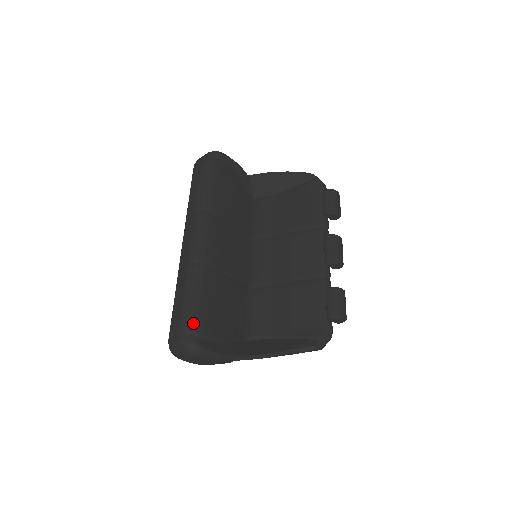
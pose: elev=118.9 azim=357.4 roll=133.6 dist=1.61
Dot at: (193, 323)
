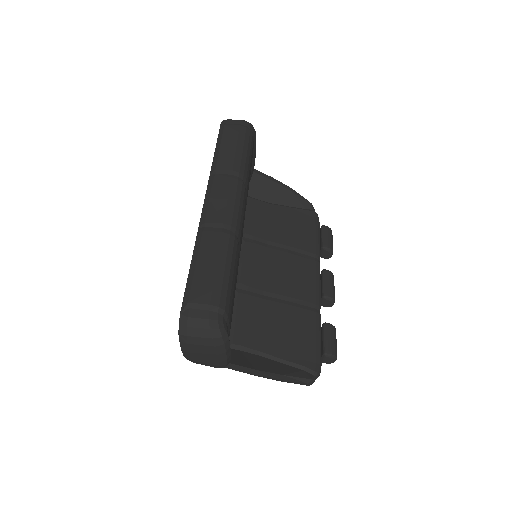
Dot at: (227, 303)
